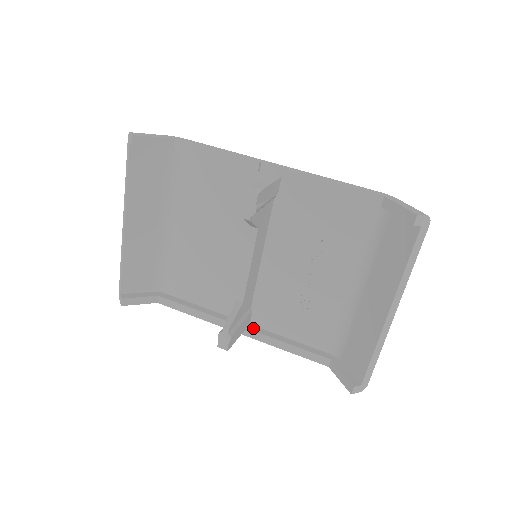
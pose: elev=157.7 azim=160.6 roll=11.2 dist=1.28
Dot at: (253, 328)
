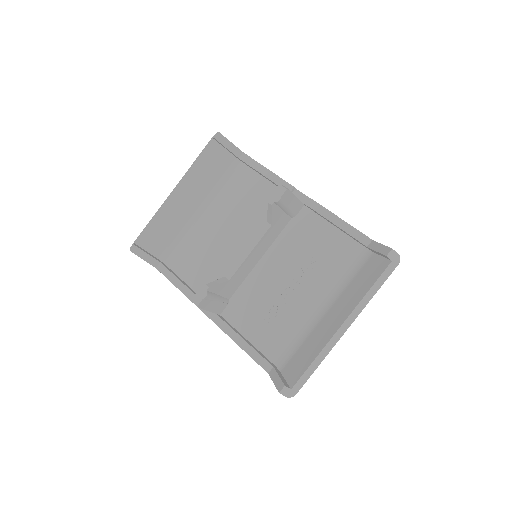
Dot at: (222, 317)
